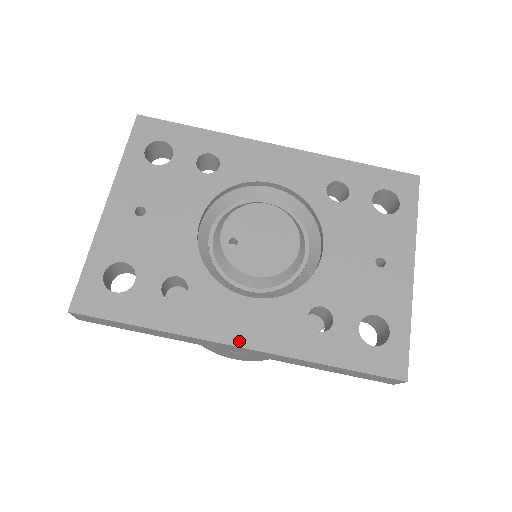
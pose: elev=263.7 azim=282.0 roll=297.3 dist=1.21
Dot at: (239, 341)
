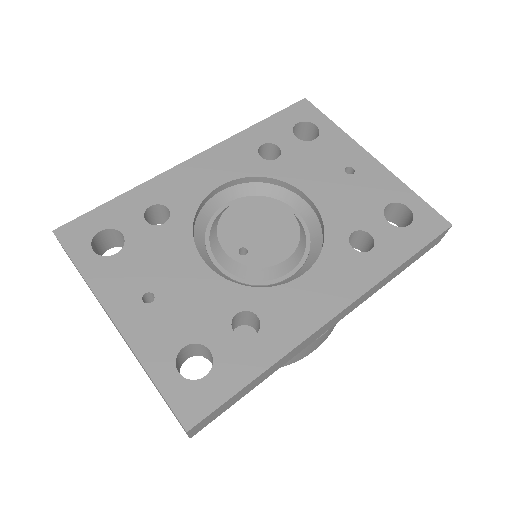
Dot at: (333, 310)
